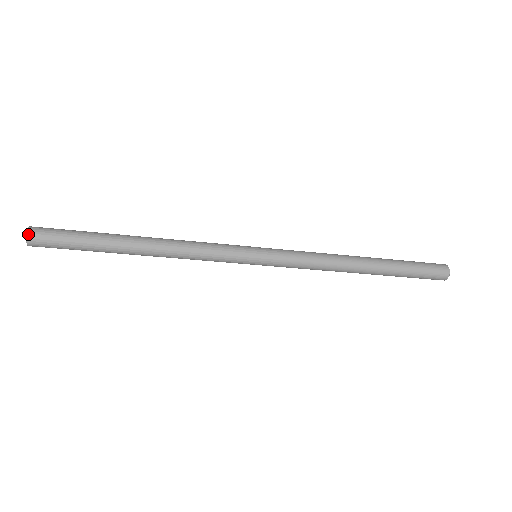
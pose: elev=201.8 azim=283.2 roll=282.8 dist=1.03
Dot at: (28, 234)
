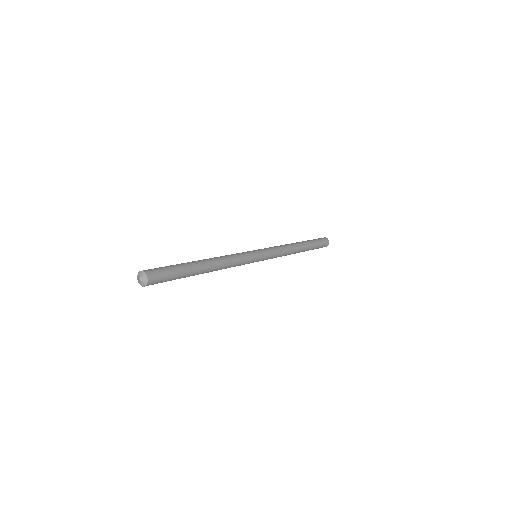
Dot at: (148, 281)
